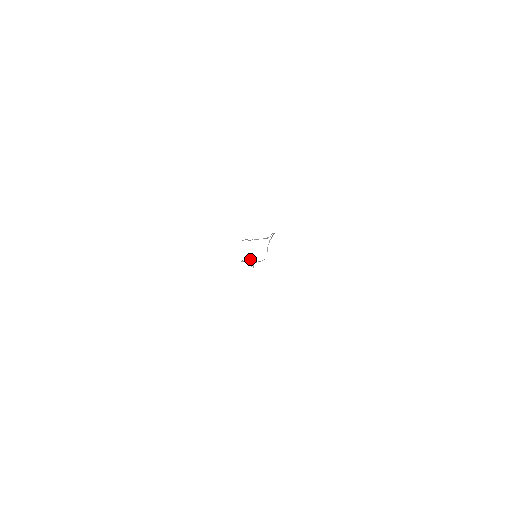
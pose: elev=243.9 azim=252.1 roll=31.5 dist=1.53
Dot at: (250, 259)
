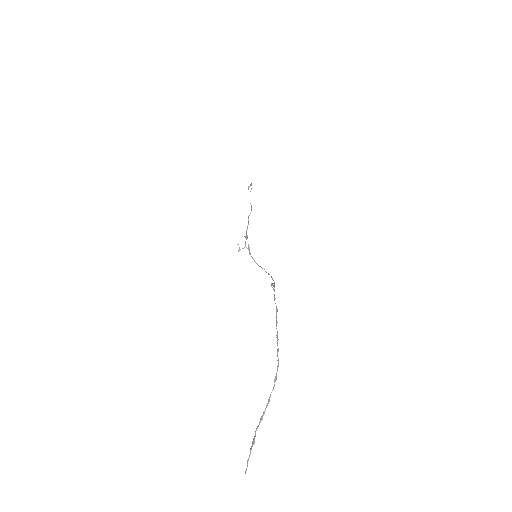
Dot at: (247, 229)
